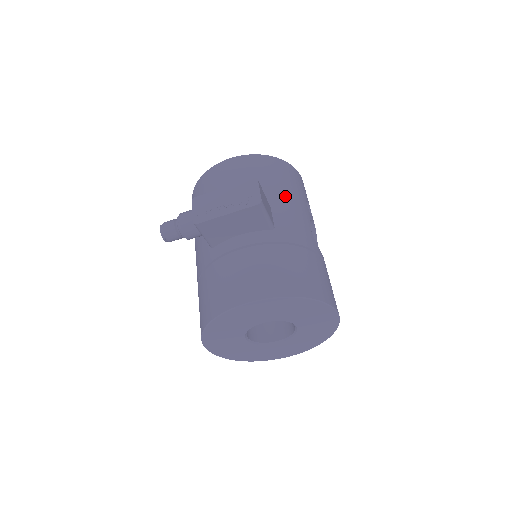
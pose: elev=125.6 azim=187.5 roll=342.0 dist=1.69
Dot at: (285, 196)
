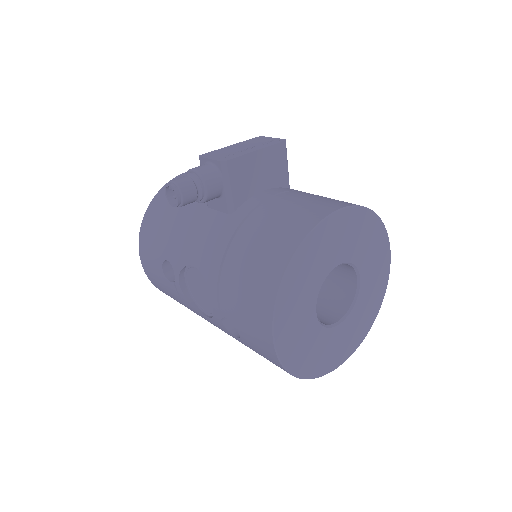
Dot at: occluded
